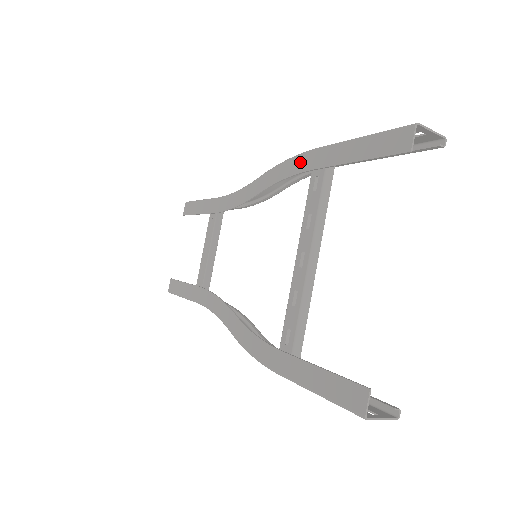
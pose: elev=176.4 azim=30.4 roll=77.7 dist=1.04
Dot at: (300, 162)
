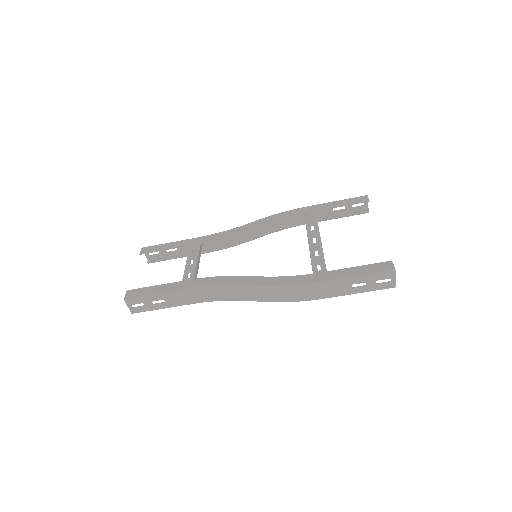
Dot at: (294, 212)
